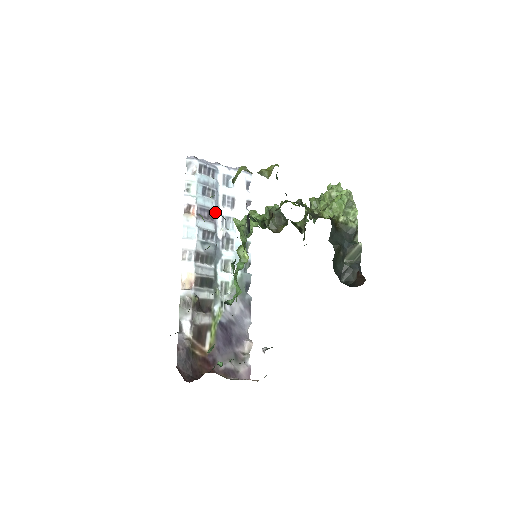
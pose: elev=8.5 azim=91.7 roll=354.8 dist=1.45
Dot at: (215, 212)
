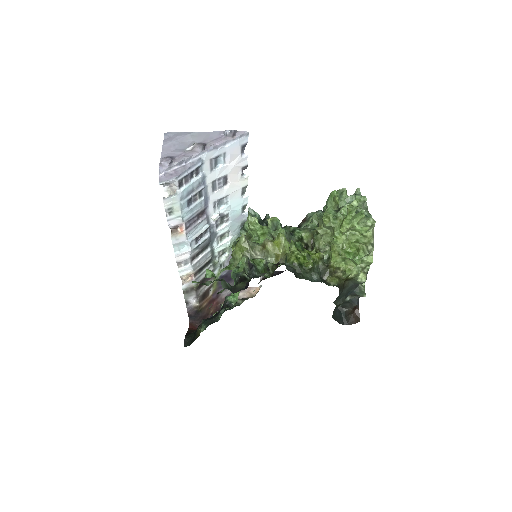
Dot at: (205, 207)
